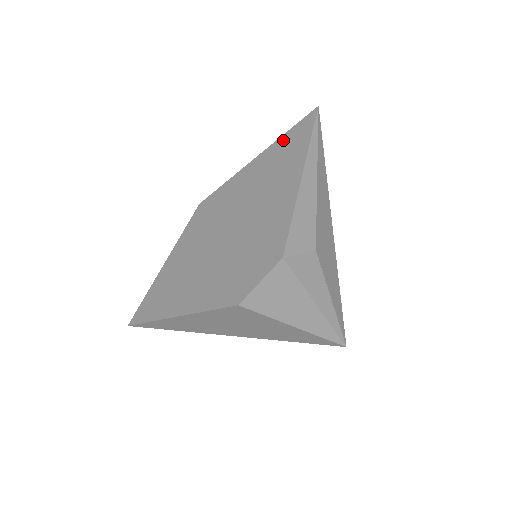
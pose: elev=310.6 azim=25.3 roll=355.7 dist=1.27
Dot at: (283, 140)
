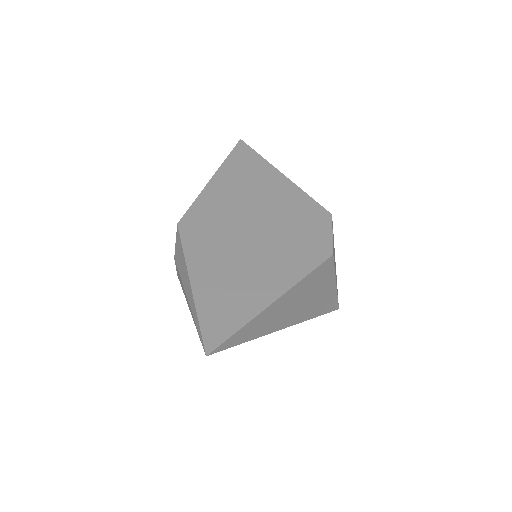
Dot at: (231, 161)
